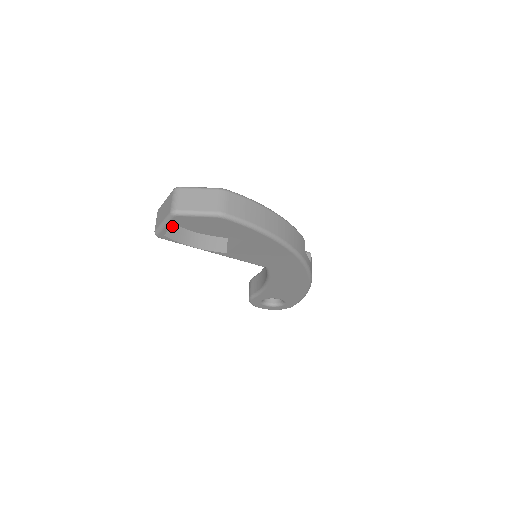
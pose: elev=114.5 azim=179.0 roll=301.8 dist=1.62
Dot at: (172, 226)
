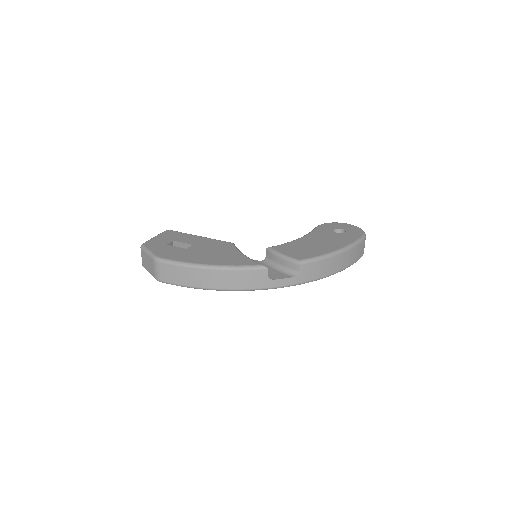
Dot at: occluded
